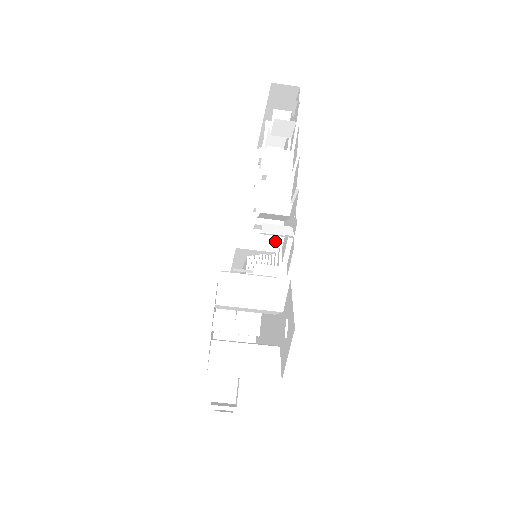
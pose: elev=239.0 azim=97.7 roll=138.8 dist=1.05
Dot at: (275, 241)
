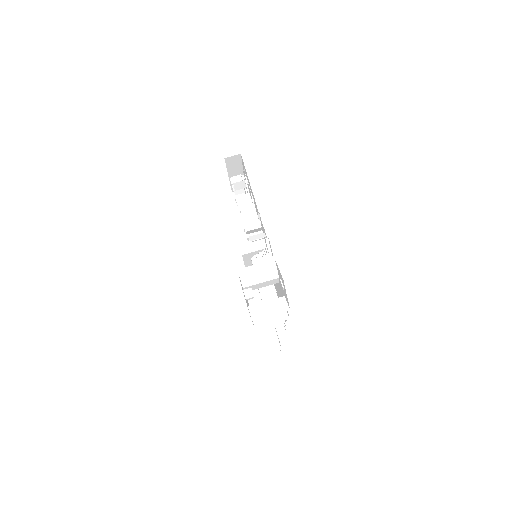
Dot at: (260, 243)
